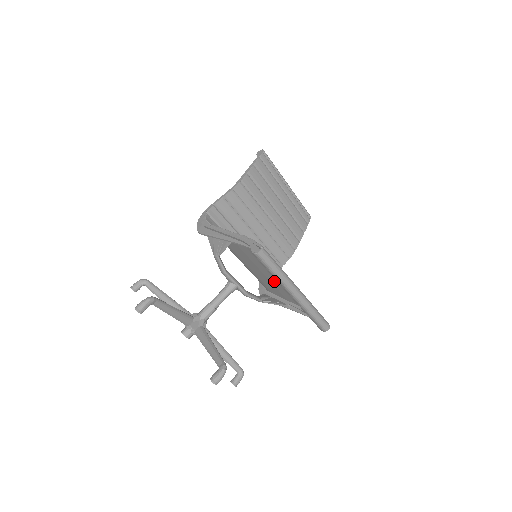
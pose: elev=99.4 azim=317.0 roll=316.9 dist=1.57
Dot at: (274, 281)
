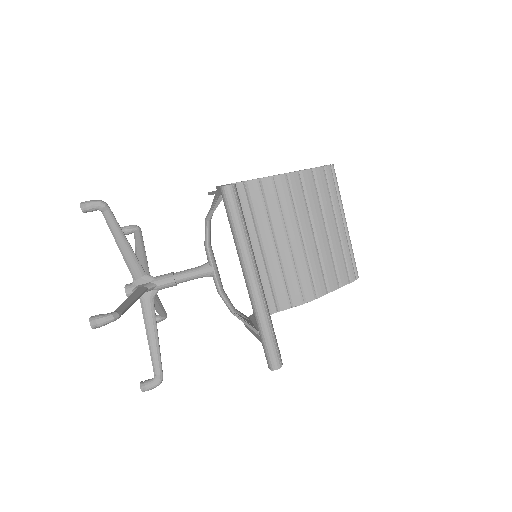
Dot at: occluded
